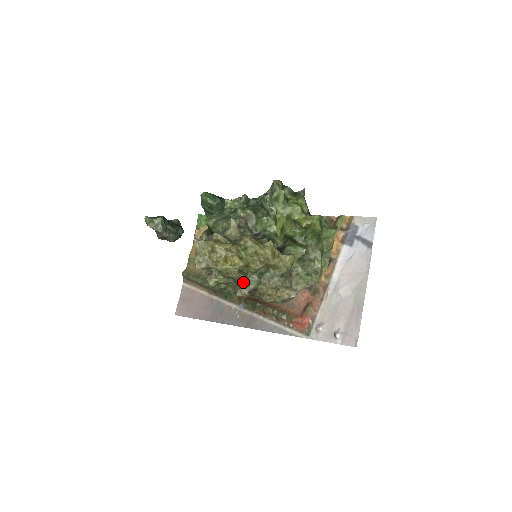
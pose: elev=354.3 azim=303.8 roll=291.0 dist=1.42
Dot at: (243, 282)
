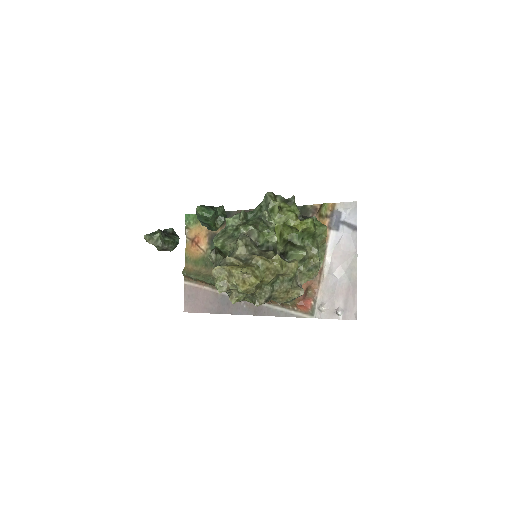
Dot at: (259, 294)
